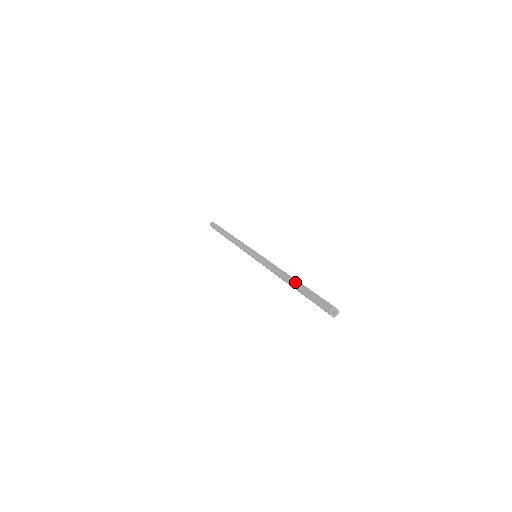
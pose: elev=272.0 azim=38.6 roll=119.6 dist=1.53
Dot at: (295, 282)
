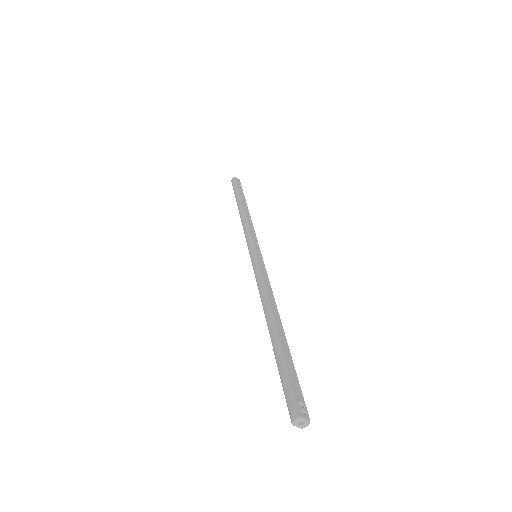
Dot at: (273, 335)
